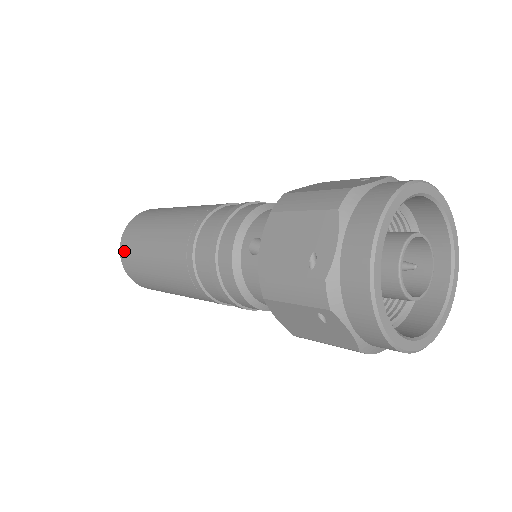
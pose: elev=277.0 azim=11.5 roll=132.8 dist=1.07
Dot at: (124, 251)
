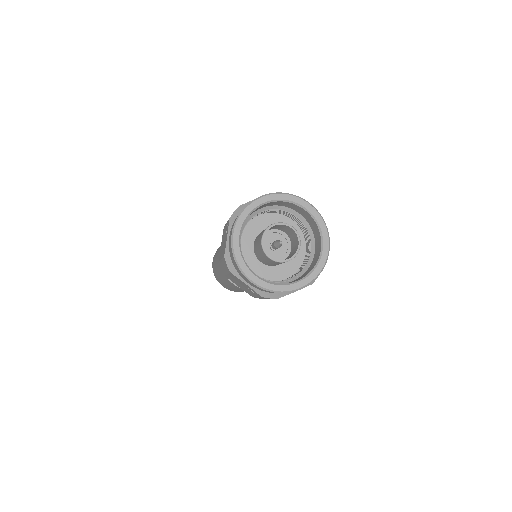
Dot at: occluded
